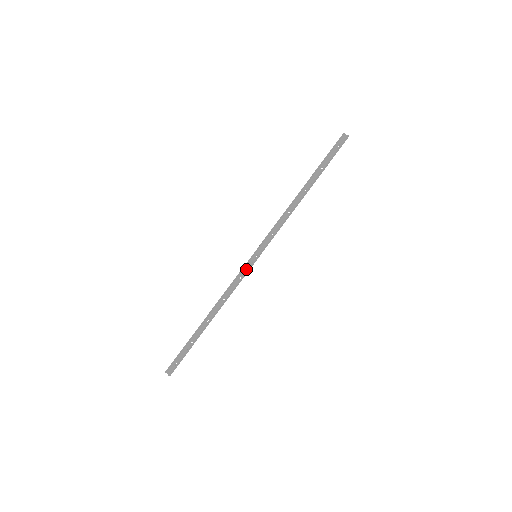
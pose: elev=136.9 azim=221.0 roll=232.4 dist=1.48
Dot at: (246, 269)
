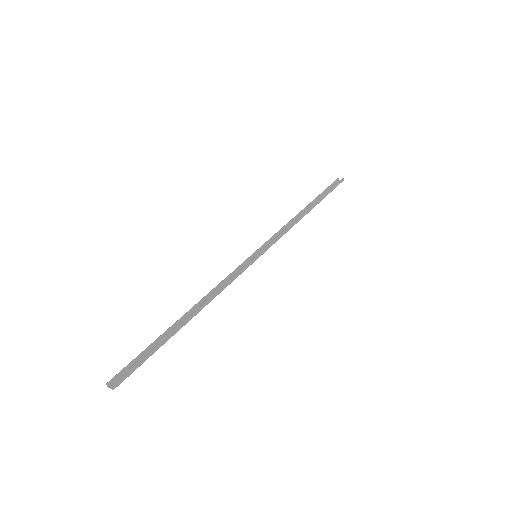
Dot at: (244, 267)
